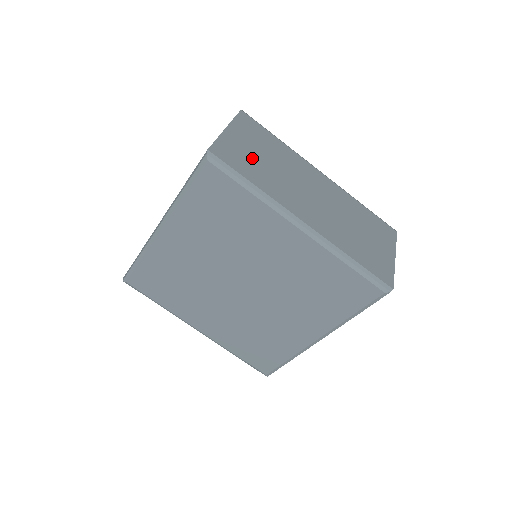
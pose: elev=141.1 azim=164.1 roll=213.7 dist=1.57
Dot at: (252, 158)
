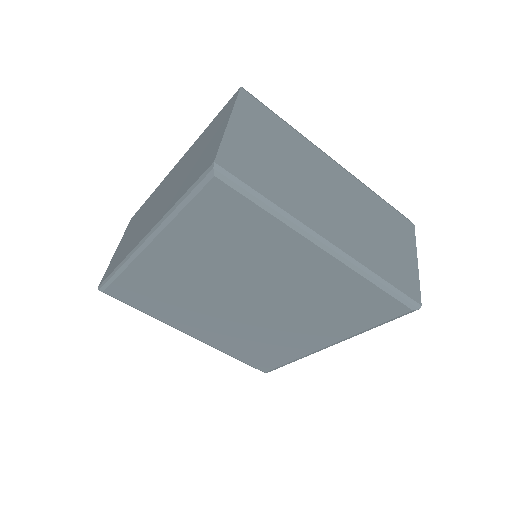
Dot at: (264, 161)
